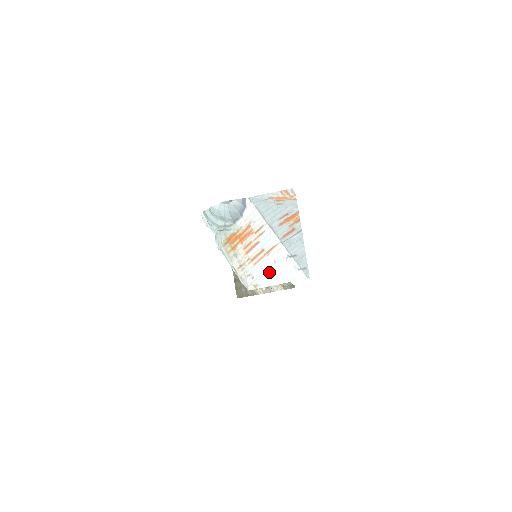
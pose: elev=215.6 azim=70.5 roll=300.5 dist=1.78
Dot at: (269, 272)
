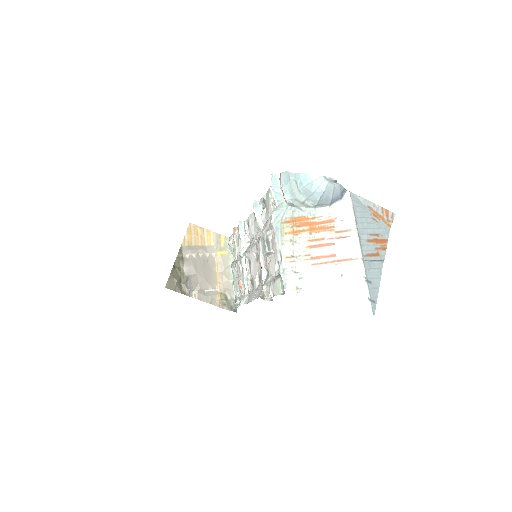
Dot at: (327, 282)
